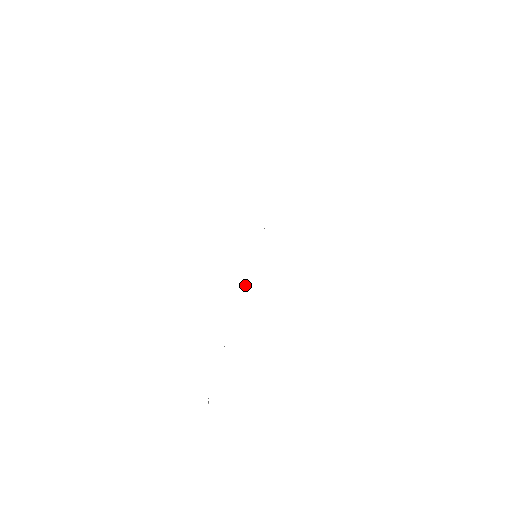
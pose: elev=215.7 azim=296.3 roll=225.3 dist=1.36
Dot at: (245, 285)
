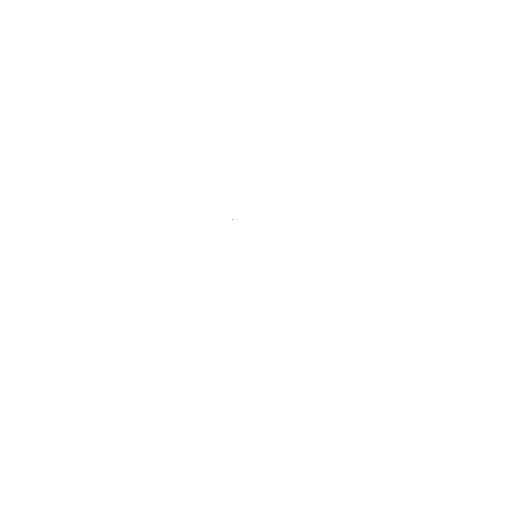
Dot at: occluded
